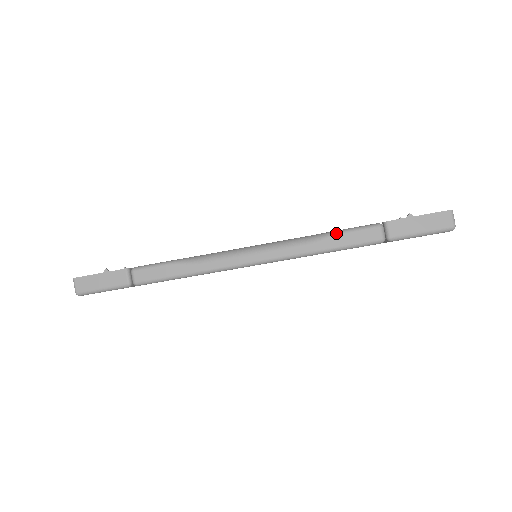
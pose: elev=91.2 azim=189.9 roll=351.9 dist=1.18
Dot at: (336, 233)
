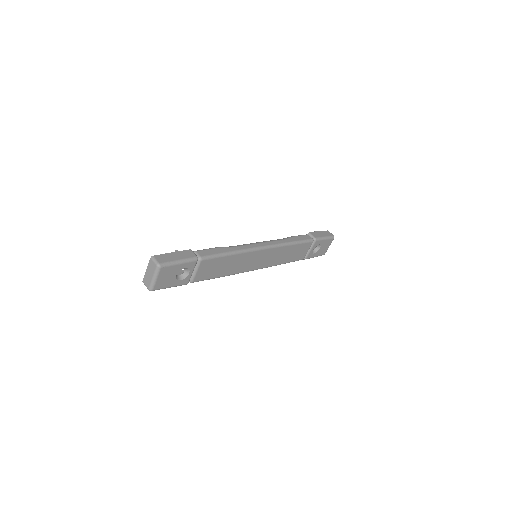
Dot at: (293, 236)
